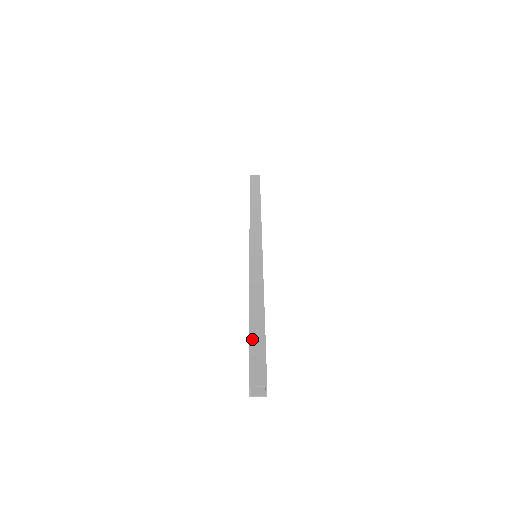
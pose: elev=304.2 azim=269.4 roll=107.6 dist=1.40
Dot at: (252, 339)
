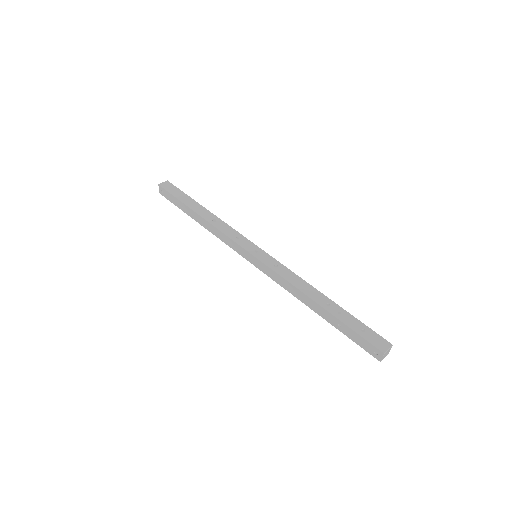
Dot at: (344, 321)
